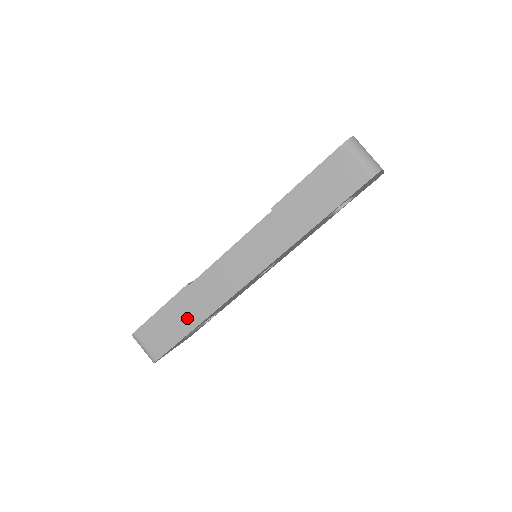
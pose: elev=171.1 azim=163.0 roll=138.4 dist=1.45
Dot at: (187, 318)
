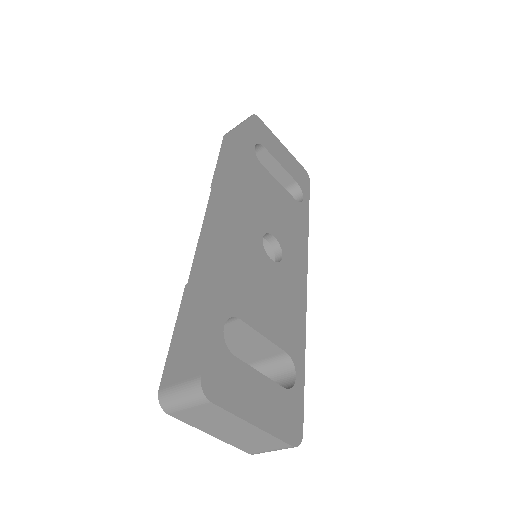
Dot at: (203, 300)
